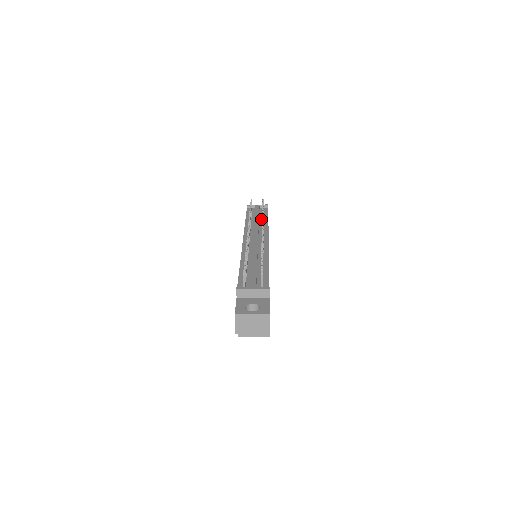
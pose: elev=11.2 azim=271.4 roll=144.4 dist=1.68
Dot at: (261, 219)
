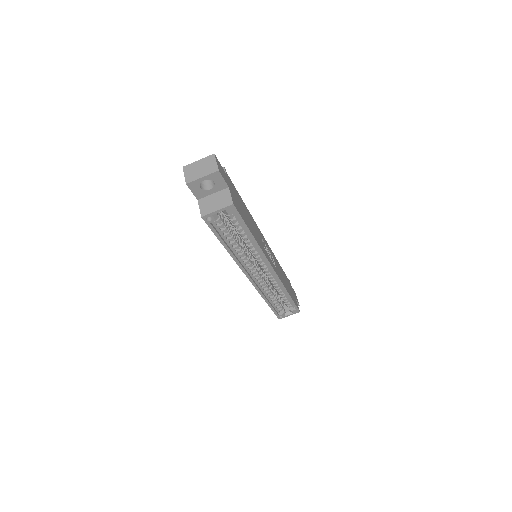
Dot at: occluded
